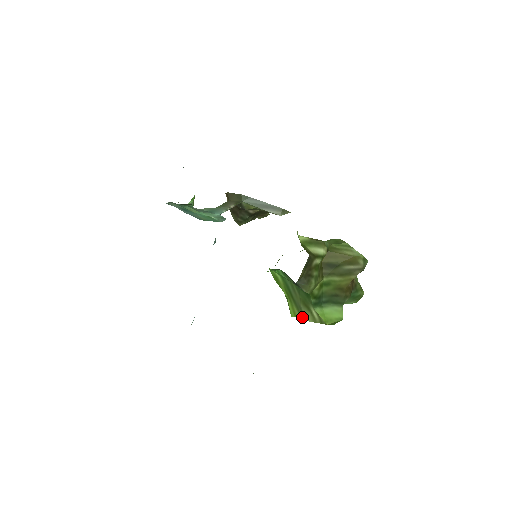
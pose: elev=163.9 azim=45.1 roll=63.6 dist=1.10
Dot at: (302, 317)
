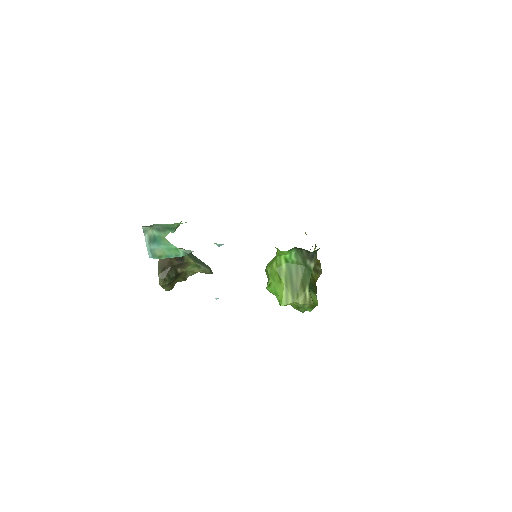
Dot at: (295, 301)
